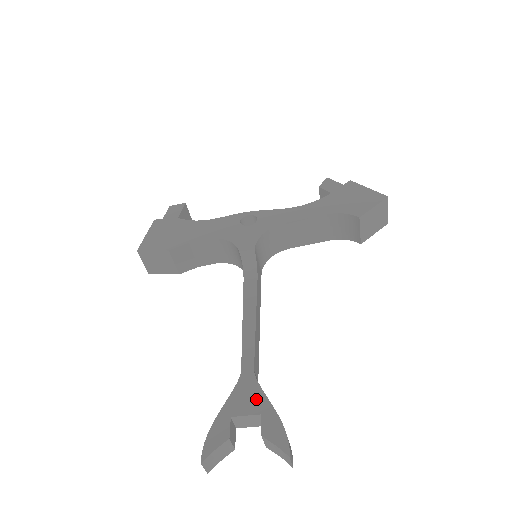
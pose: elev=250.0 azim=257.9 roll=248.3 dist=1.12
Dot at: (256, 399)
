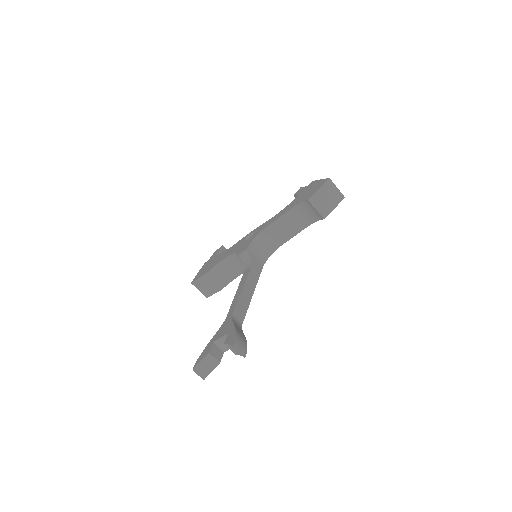
Dot at: (228, 327)
